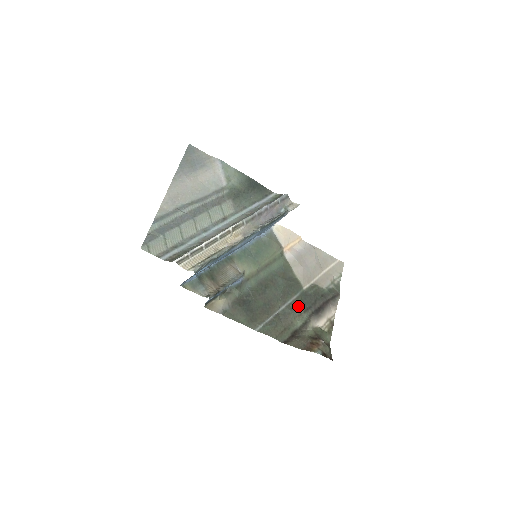
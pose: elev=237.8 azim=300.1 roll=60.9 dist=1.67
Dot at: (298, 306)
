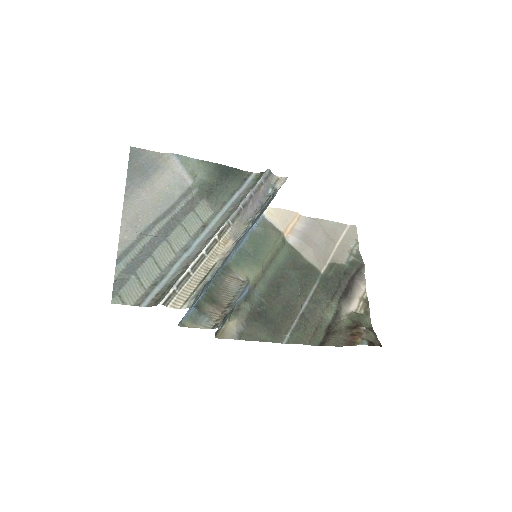
Dot at: (322, 296)
